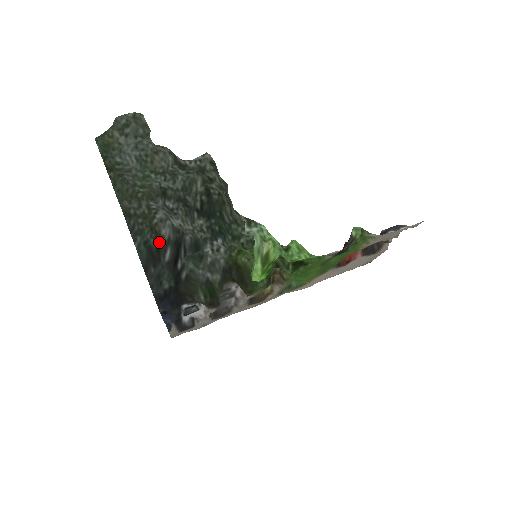
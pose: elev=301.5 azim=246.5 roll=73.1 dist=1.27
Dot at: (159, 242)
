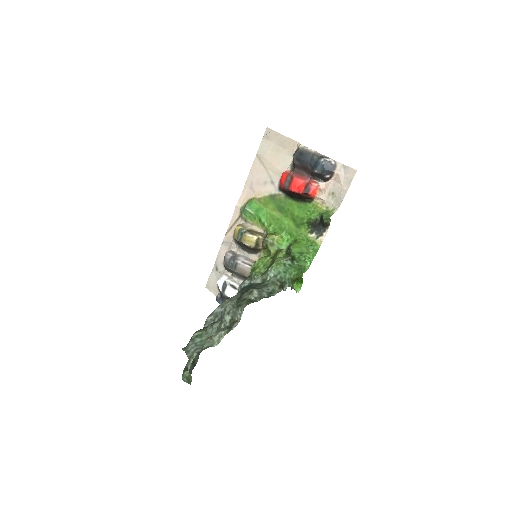
Dot at: occluded
